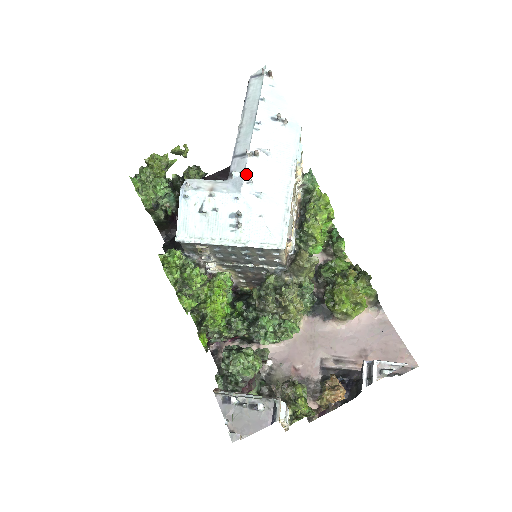
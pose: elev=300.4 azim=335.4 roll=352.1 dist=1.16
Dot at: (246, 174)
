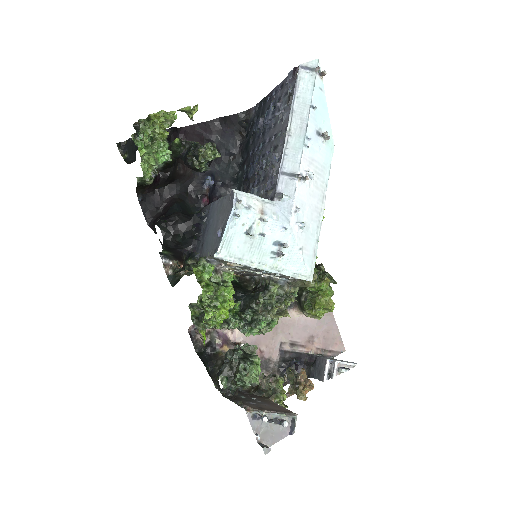
Dot at: (295, 201)
